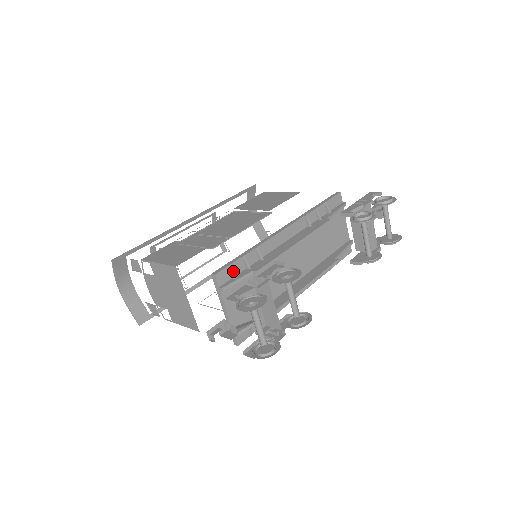
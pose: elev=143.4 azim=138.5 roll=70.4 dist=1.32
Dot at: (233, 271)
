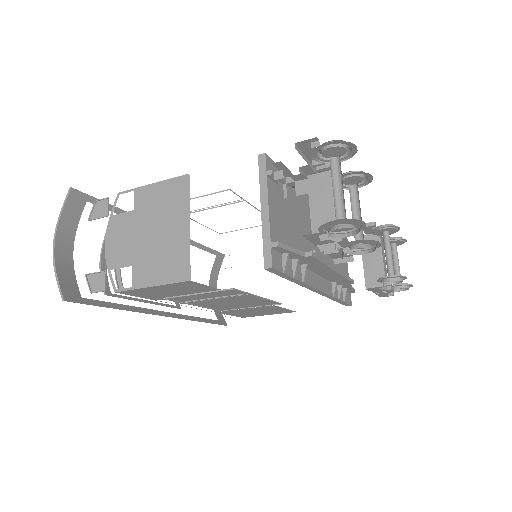
Dot at: occluded
